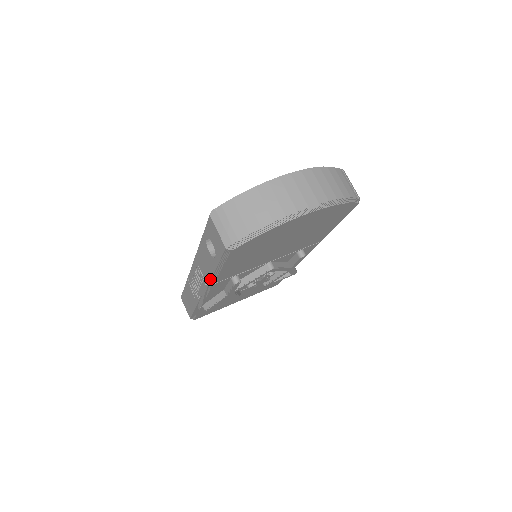
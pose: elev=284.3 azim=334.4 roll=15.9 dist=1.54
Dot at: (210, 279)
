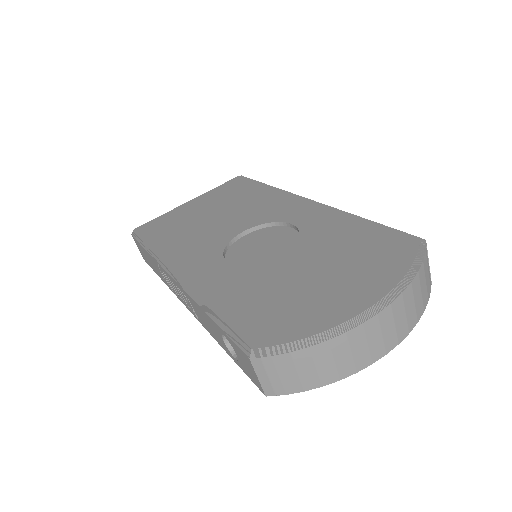
Dot at: occluded
